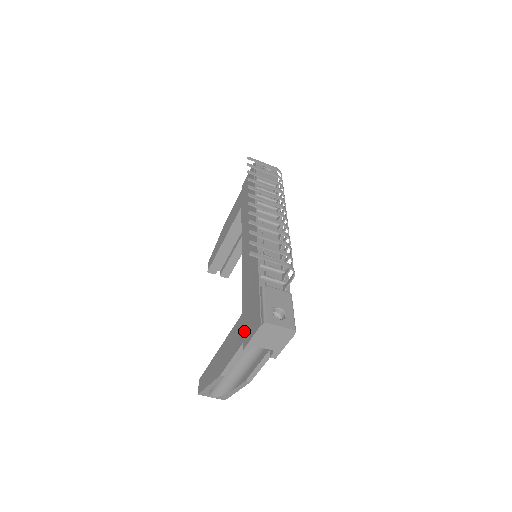
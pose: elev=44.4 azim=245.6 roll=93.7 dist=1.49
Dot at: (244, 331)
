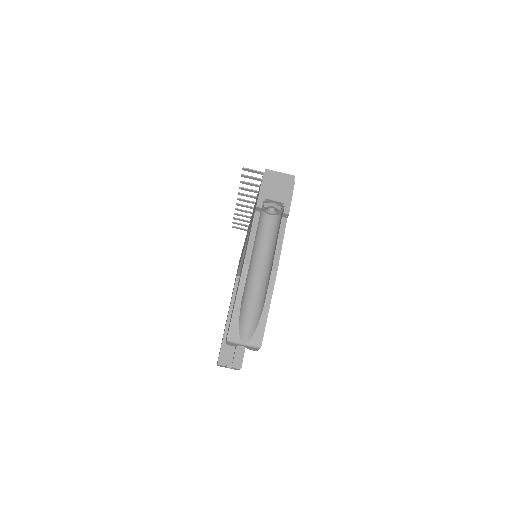
Dot at: (254, 211)
